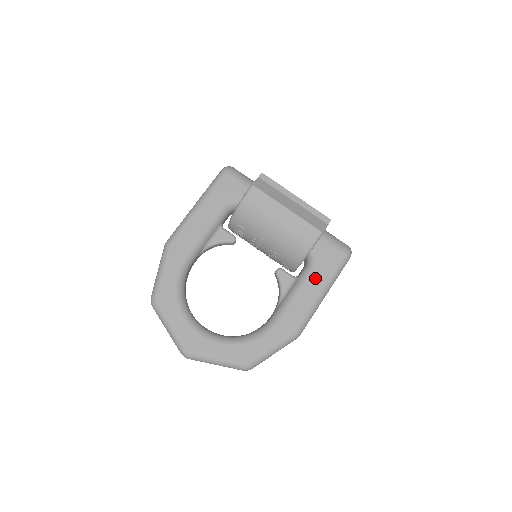
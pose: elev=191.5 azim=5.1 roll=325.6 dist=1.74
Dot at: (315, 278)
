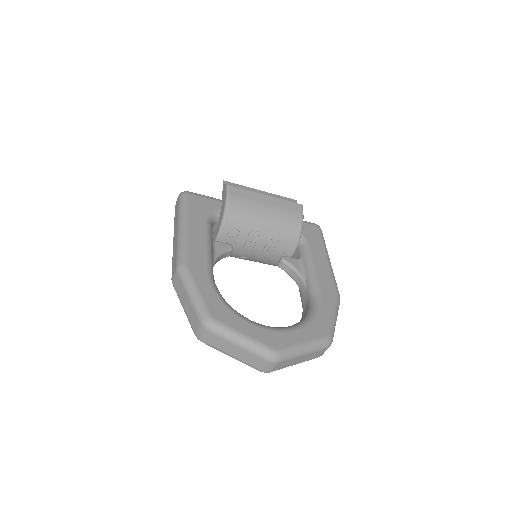
Dot at: (315, 249)
